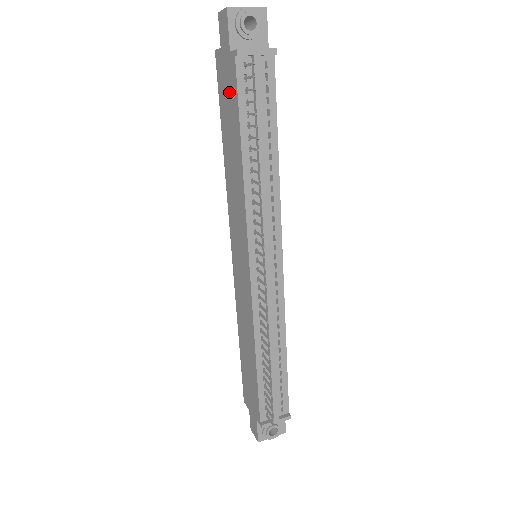
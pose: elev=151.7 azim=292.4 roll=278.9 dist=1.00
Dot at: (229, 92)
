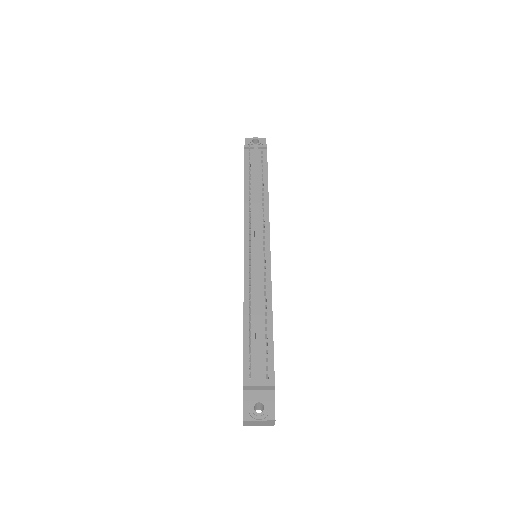
Dot at: occluded
